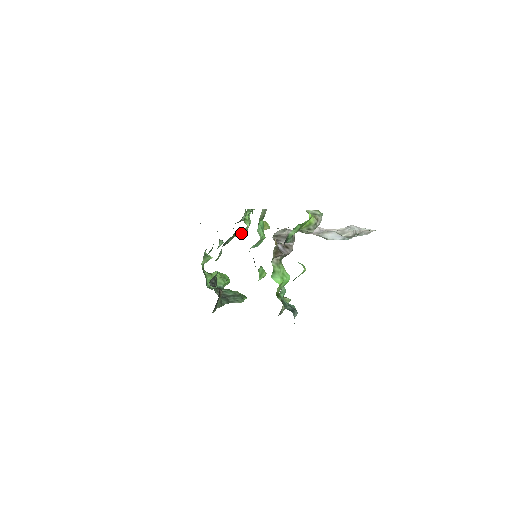
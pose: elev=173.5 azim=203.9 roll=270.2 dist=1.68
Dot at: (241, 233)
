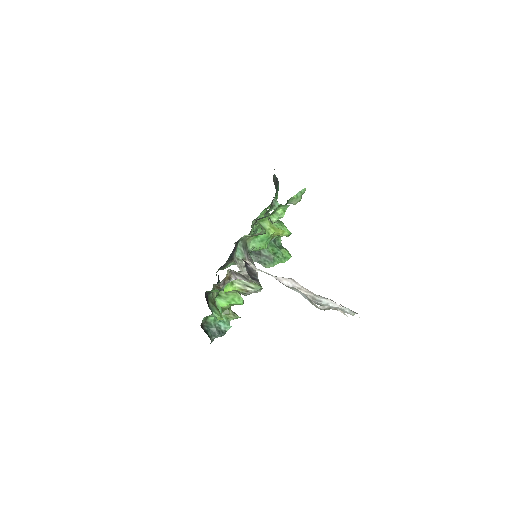
Dot at: occluded
